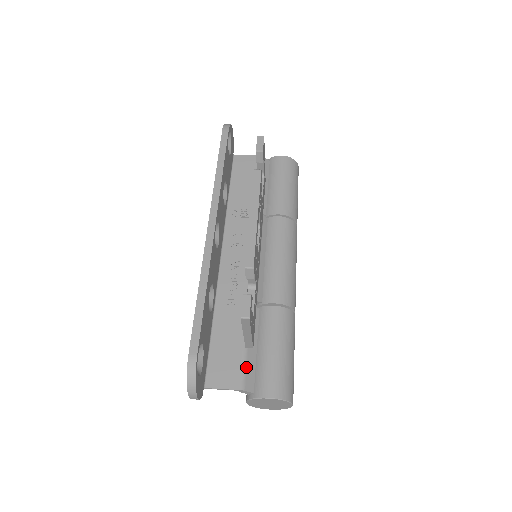
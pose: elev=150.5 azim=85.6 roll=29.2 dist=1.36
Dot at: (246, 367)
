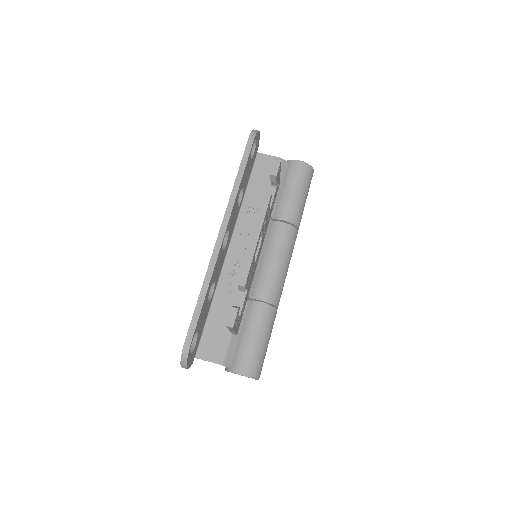
Dot at: (229, 348)
